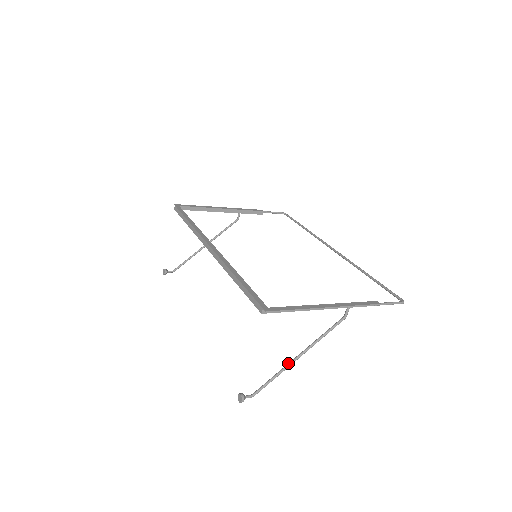
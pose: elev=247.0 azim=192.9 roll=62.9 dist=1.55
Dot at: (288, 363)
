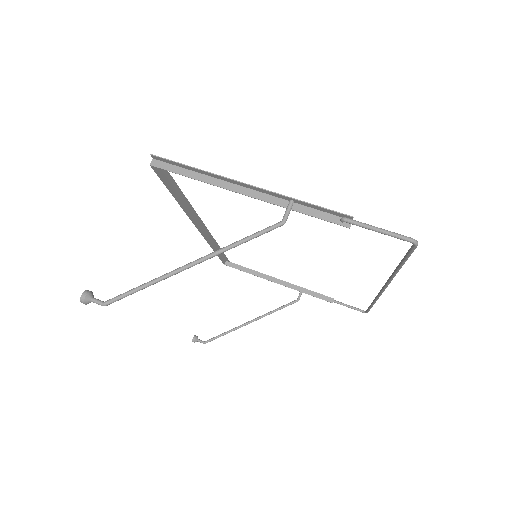
Dot at: (174, 270)
